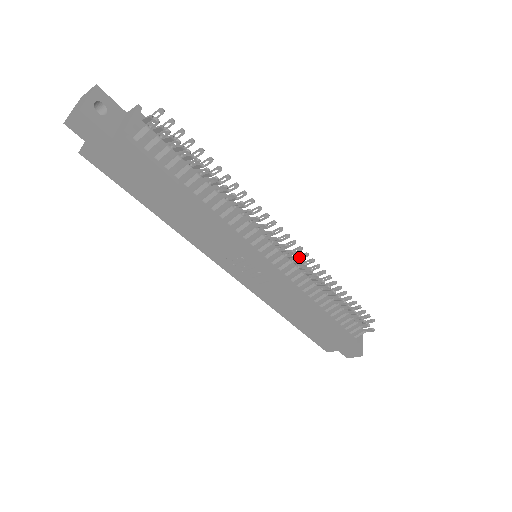
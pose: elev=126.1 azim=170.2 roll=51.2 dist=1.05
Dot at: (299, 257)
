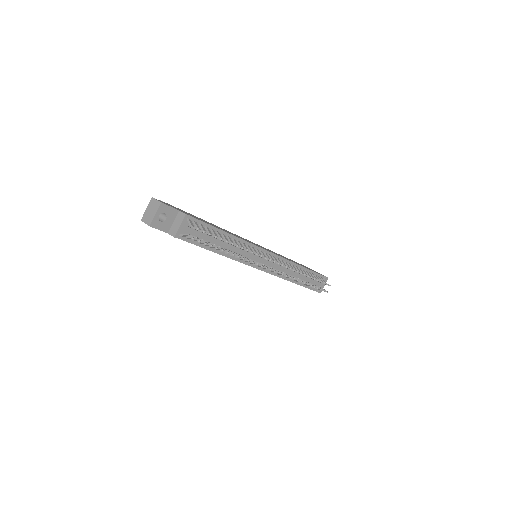
Dot at: (279, 272)
